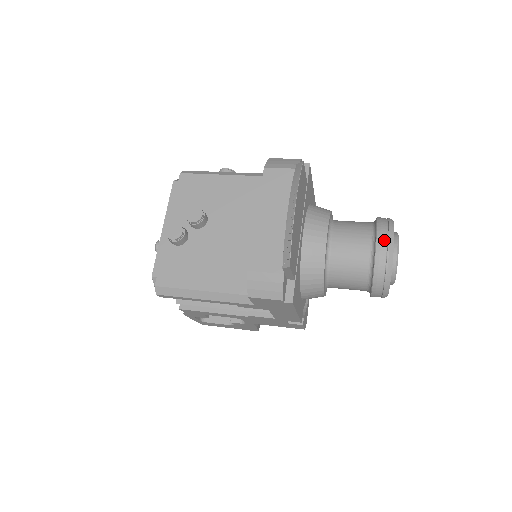
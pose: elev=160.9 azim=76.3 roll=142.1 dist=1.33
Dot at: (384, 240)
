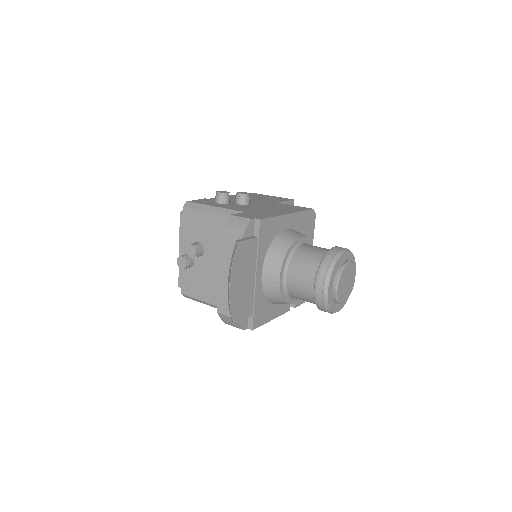
Dot at: (320, 285)
